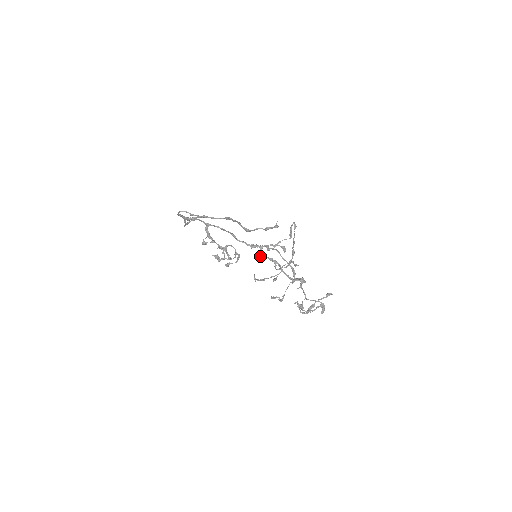
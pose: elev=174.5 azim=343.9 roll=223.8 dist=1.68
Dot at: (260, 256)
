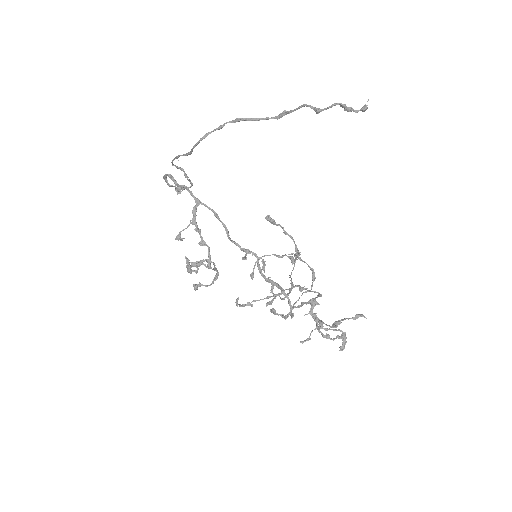
Dot at: occluded
